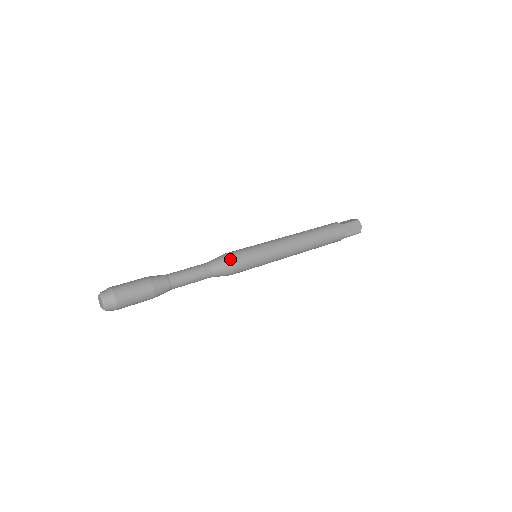
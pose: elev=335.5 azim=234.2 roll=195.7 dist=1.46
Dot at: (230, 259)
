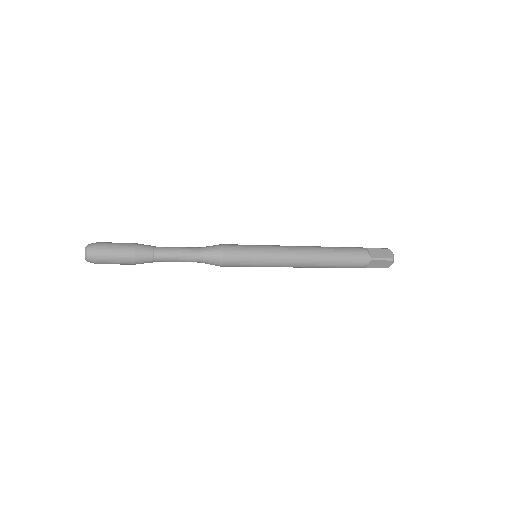
Dot at: (221, 244)
